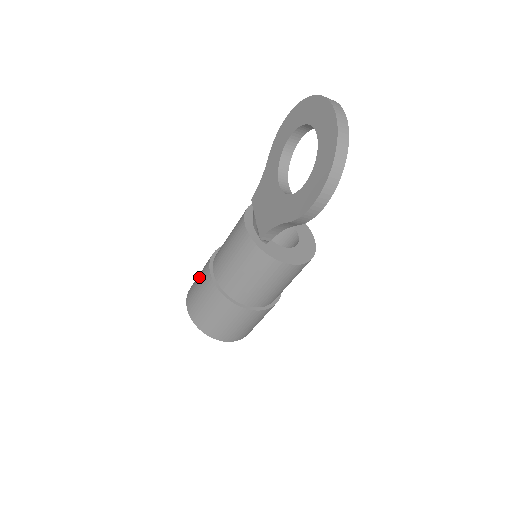
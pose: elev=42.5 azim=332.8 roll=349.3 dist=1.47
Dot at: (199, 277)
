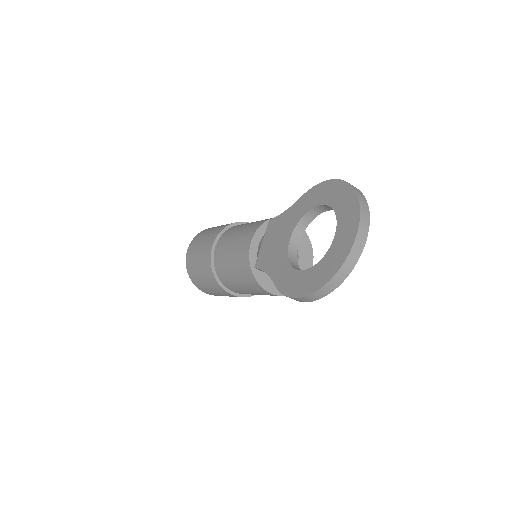
Dot at: (205, 238)
